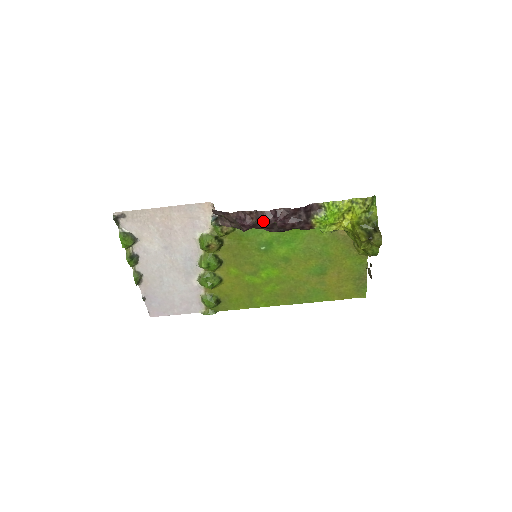
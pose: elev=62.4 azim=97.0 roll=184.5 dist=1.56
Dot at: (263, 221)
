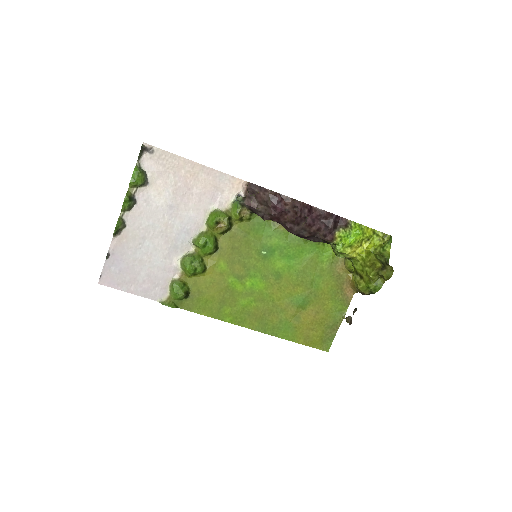
Dot at: (299, 209)
